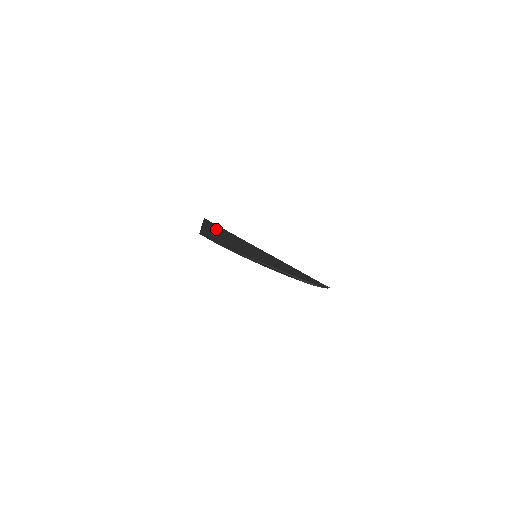
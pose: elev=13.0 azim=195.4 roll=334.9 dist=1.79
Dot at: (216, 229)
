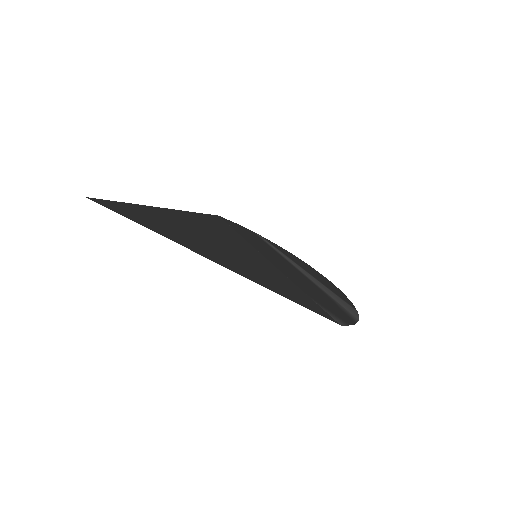
Dot at: (145, 213)
